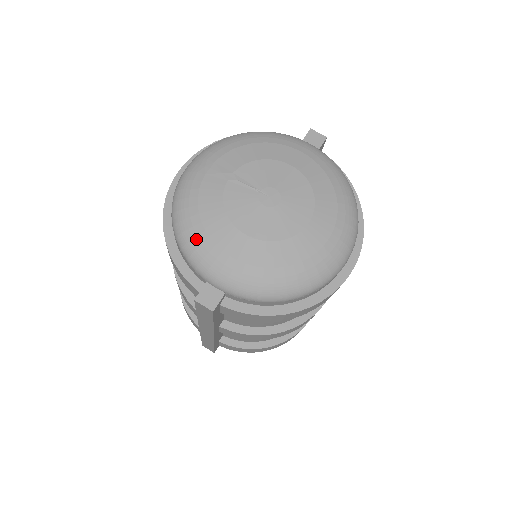
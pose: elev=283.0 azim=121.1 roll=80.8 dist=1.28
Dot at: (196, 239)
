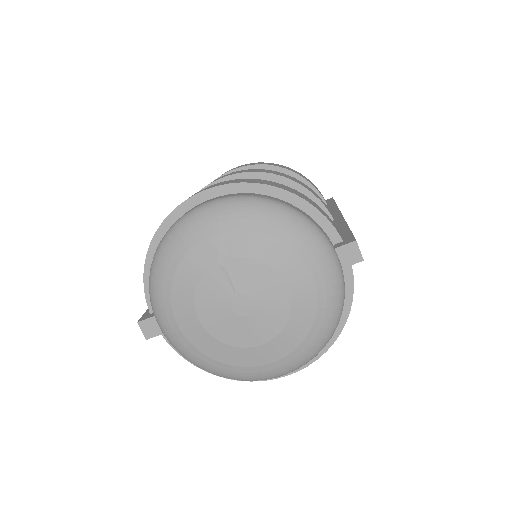
Dot at: (160, 289)
